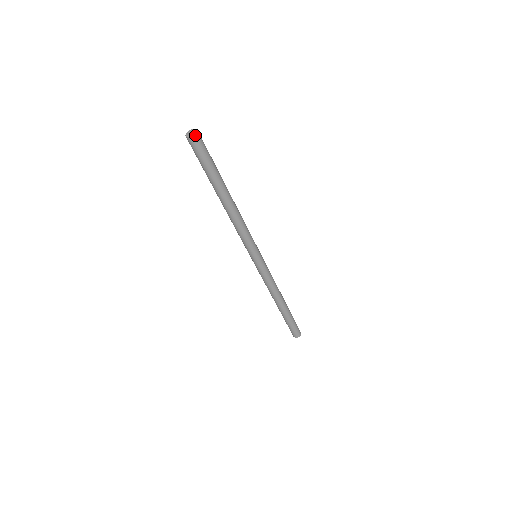
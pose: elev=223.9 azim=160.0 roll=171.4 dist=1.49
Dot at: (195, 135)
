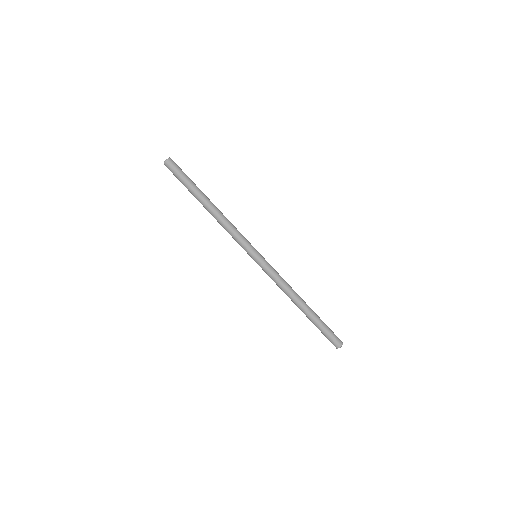
Dot at: (169, 159)
